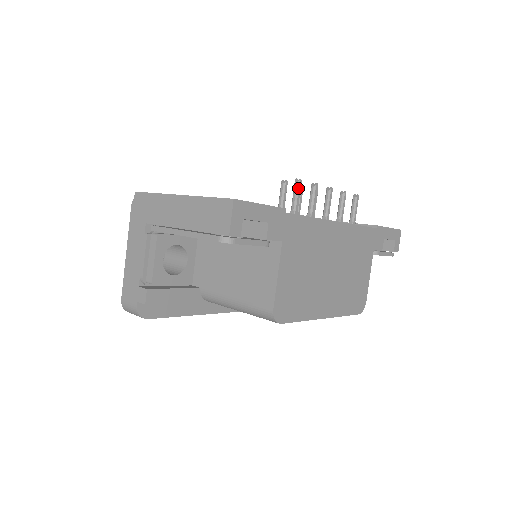
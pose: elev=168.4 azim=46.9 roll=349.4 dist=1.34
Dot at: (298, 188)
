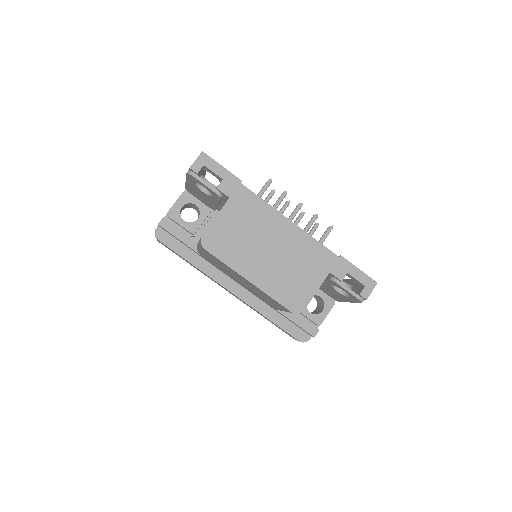
Dot at: (267, 183)
